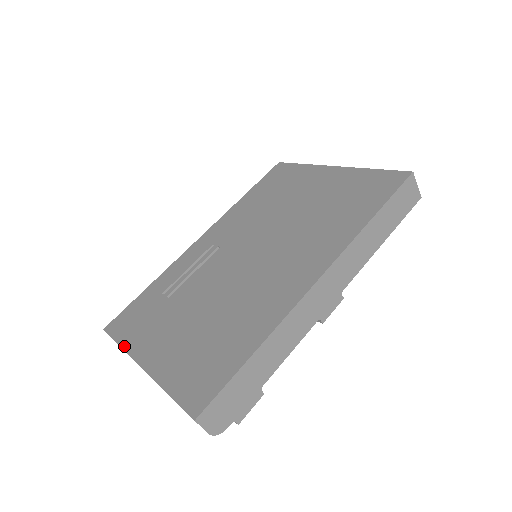
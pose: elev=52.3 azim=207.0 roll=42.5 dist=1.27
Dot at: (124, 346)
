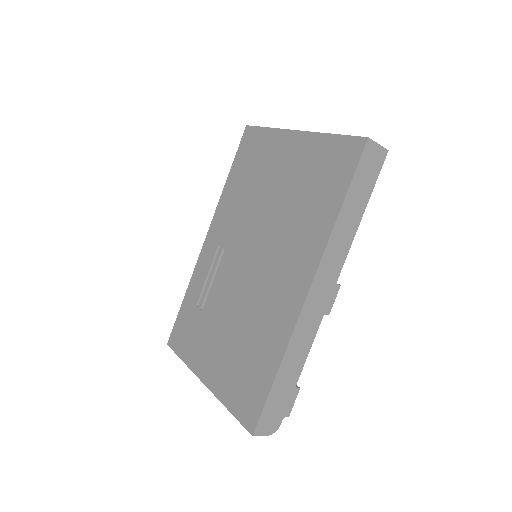
Dot at: (186, 363)
